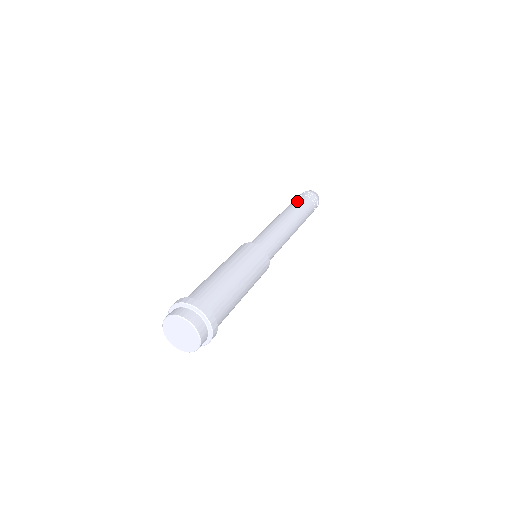
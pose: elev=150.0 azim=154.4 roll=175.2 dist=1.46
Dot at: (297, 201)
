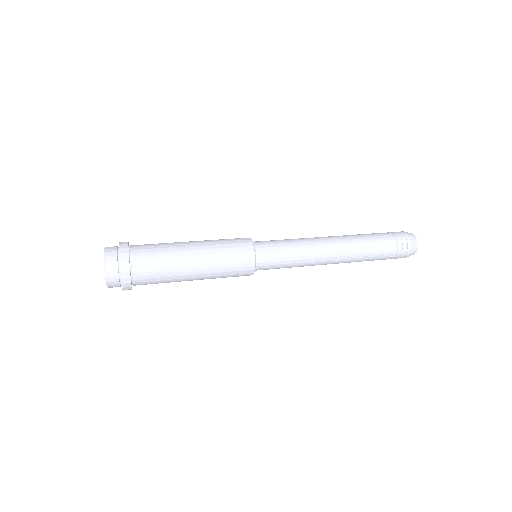
Dot at: occluded
